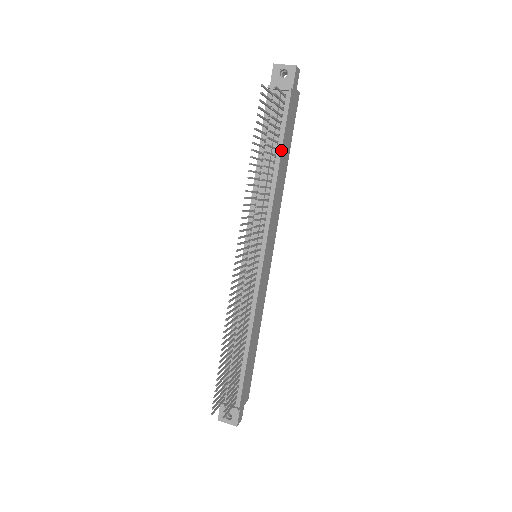
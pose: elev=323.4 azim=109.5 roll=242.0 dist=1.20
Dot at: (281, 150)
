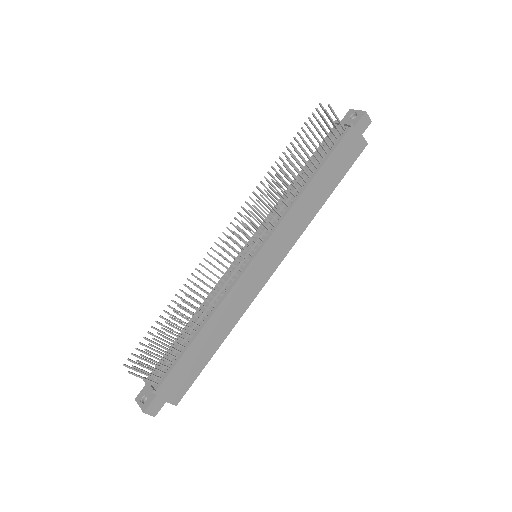
Dot at: (320, 169)
